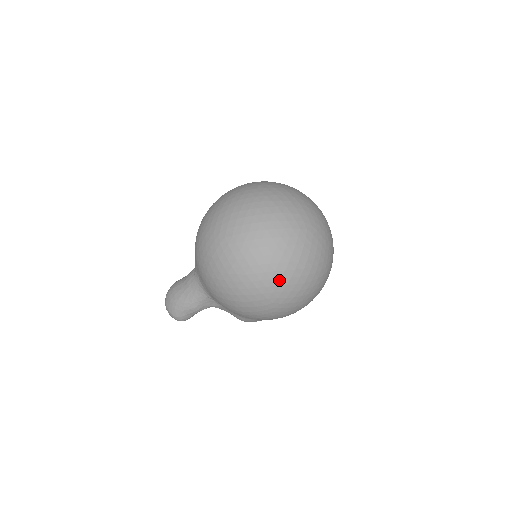
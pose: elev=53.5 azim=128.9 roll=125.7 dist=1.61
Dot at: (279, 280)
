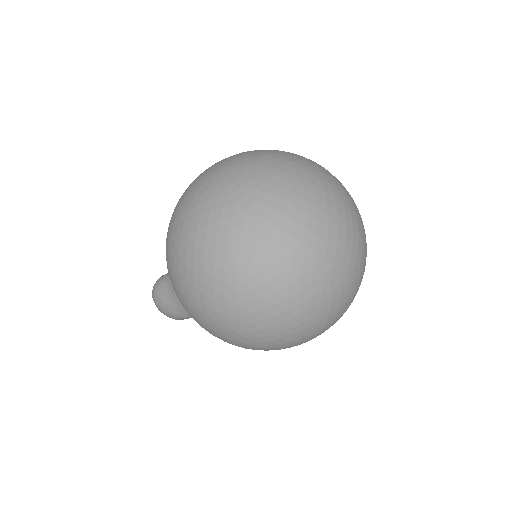
Dot at: (317, 335)
